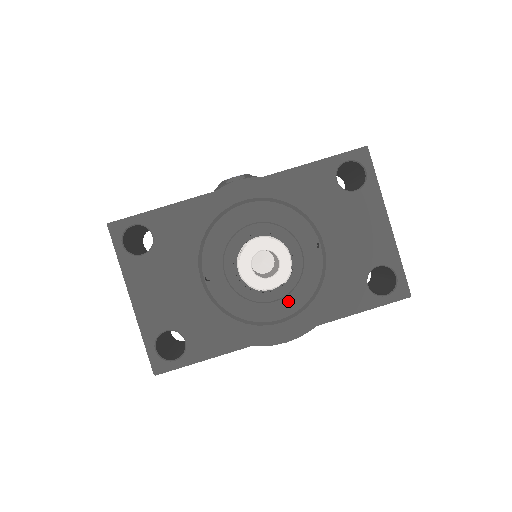
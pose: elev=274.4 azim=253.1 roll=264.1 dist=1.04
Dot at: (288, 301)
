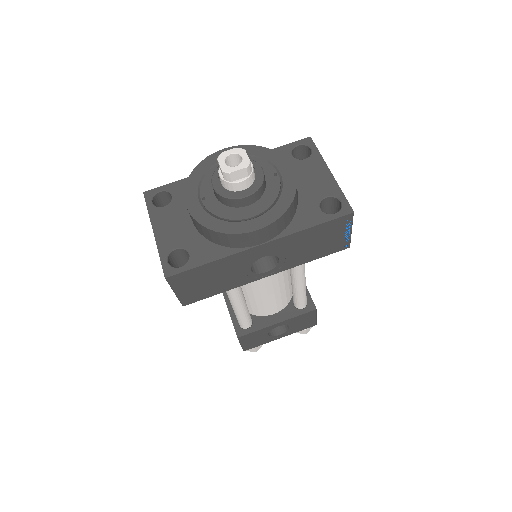
Dot at: (258, 206)
